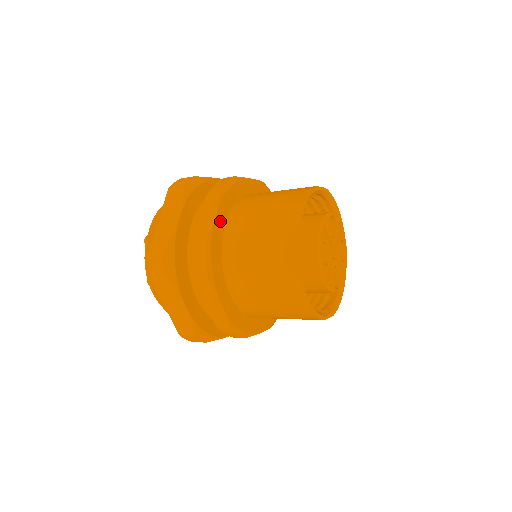
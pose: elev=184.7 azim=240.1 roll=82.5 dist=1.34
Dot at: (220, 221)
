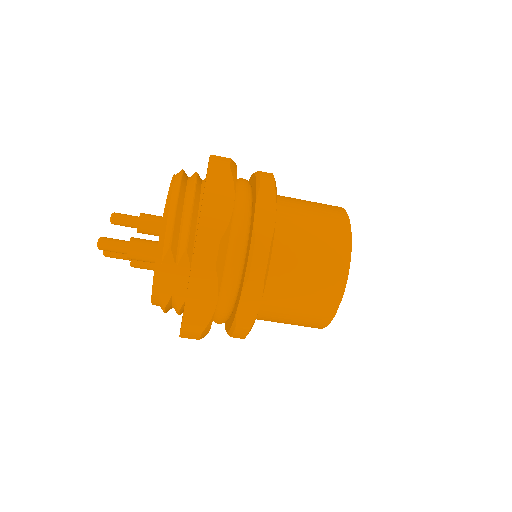
Dot at: occluded
